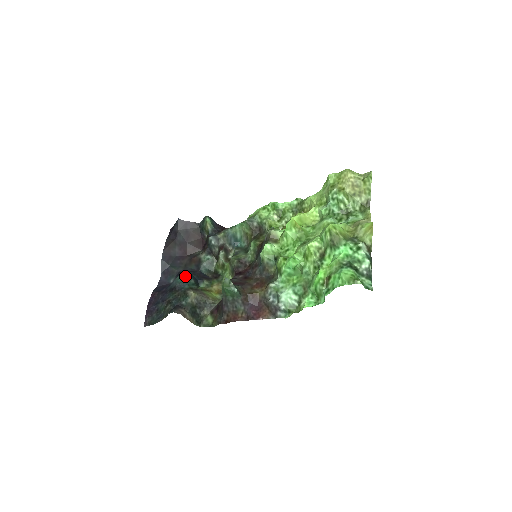
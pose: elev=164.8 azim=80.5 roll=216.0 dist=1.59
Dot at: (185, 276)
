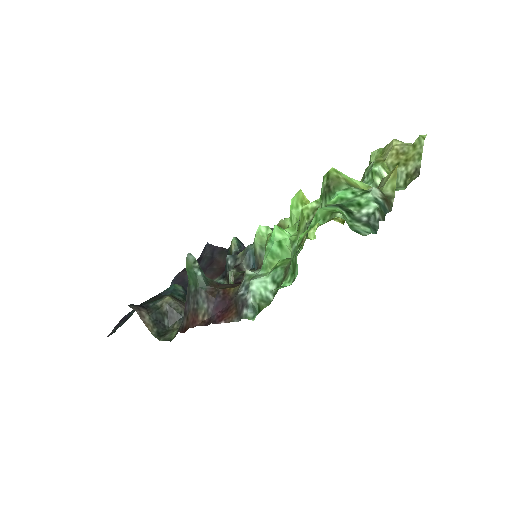
Dot at: (176, 286)
